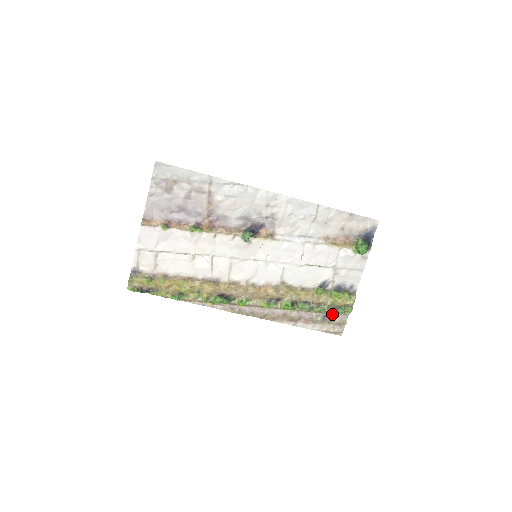
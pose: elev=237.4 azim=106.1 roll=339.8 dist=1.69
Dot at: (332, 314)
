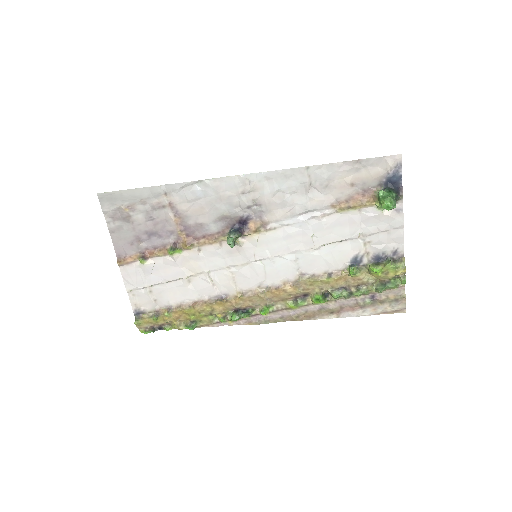
Dot at: (382, 292)
